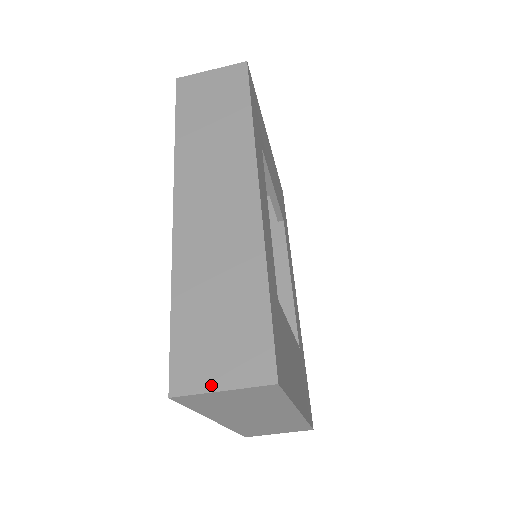
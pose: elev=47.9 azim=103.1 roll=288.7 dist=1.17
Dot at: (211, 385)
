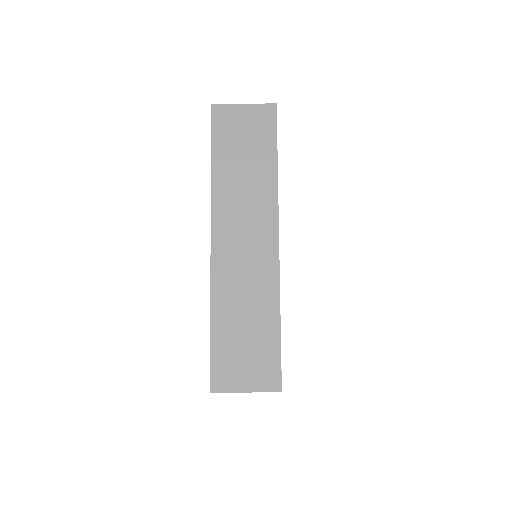
Dot at: (238, 388)
